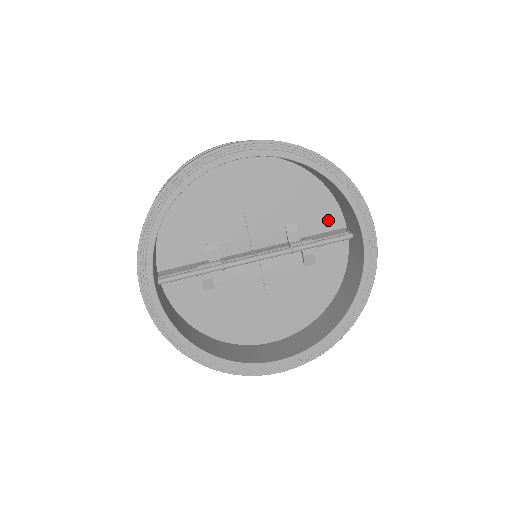
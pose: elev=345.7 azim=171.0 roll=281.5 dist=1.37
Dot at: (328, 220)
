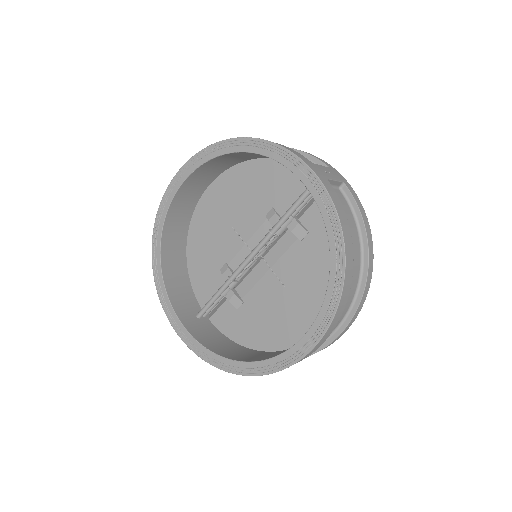
Dot at: (296, 186)
